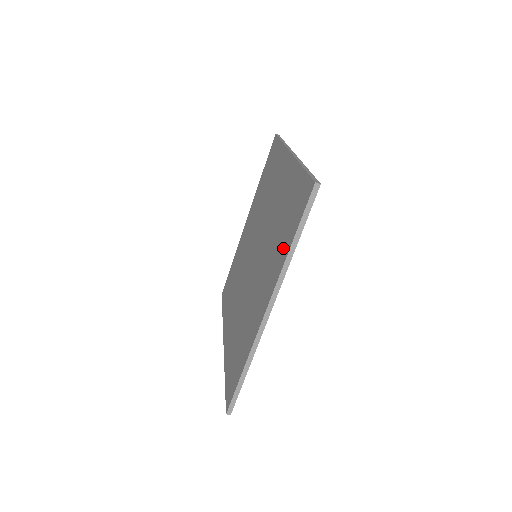
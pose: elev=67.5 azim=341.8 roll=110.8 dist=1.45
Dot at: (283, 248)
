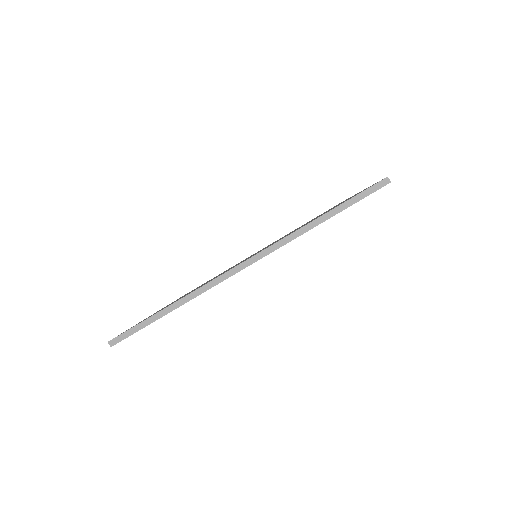
Dot at: occluded
